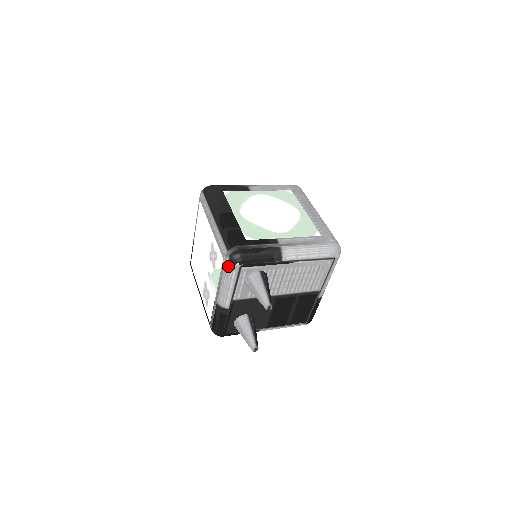
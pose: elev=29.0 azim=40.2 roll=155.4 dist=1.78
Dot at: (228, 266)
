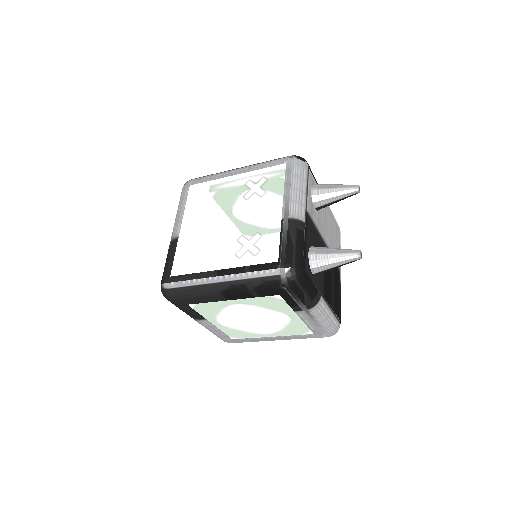
Dot at: (297, 164)
